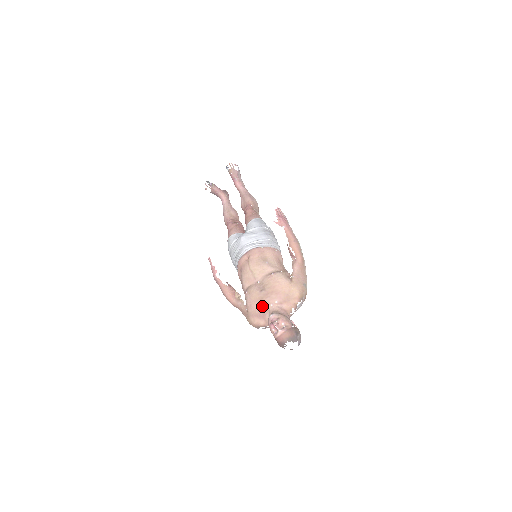
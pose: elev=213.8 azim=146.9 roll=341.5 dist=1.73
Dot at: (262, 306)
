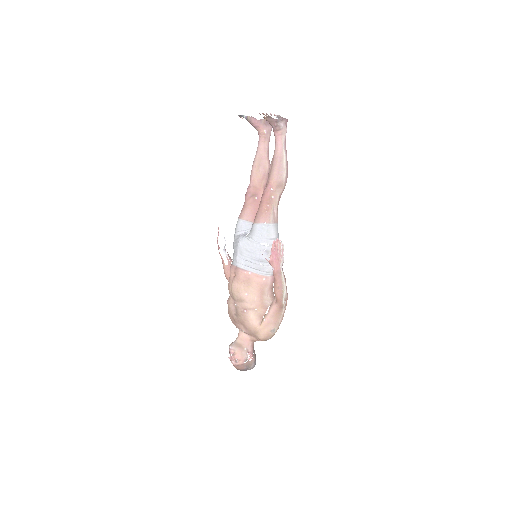
Dot at: (234, 323)
